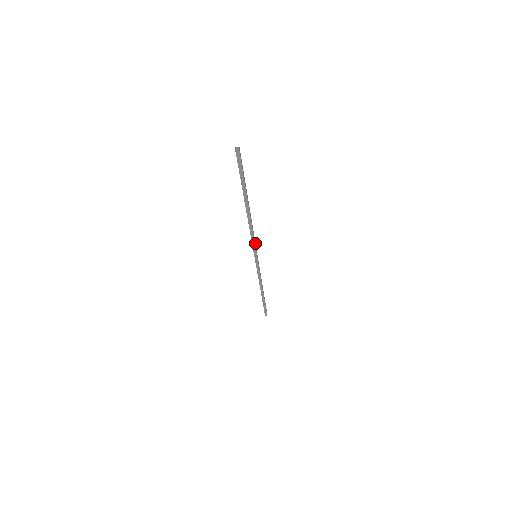
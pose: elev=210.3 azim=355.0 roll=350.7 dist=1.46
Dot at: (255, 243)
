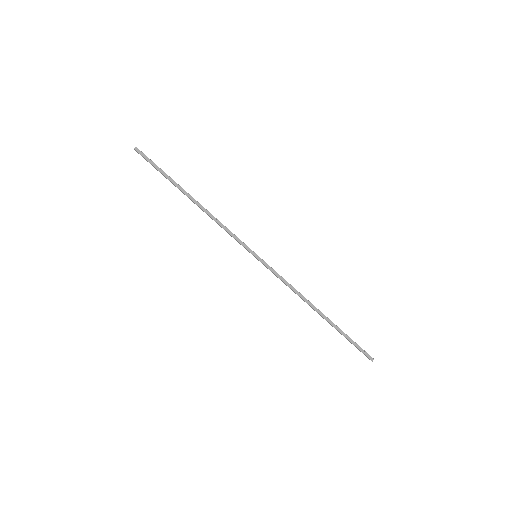
Dot at: (238, 239)
